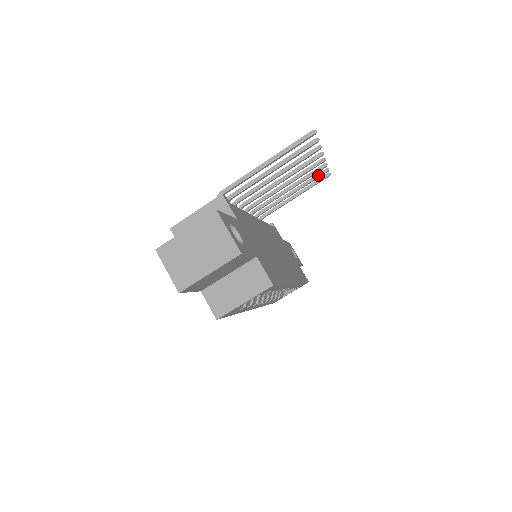
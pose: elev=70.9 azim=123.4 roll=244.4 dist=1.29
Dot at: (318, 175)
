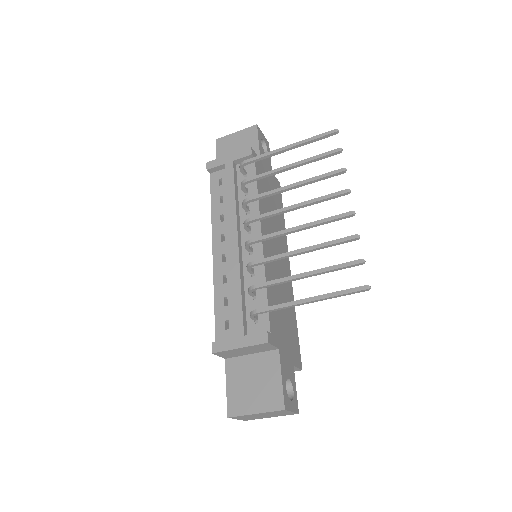
Dot at: (328, 156)
